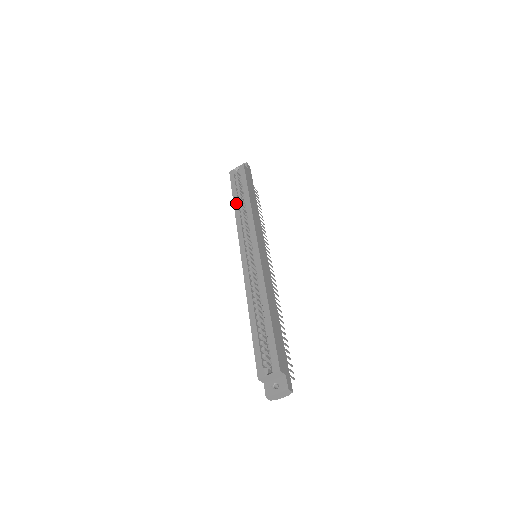
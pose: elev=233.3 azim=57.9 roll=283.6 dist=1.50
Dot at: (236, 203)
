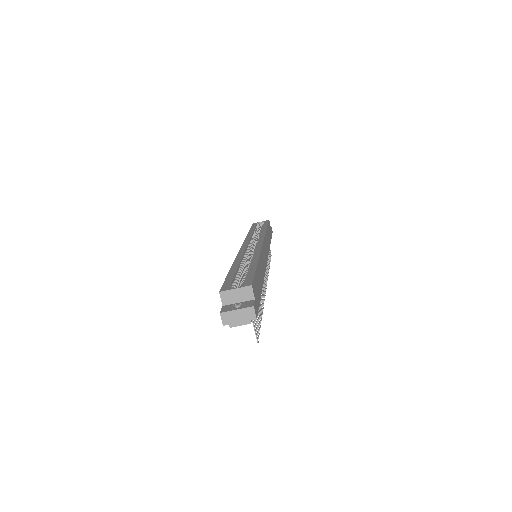
Dot at: (251, 231)
